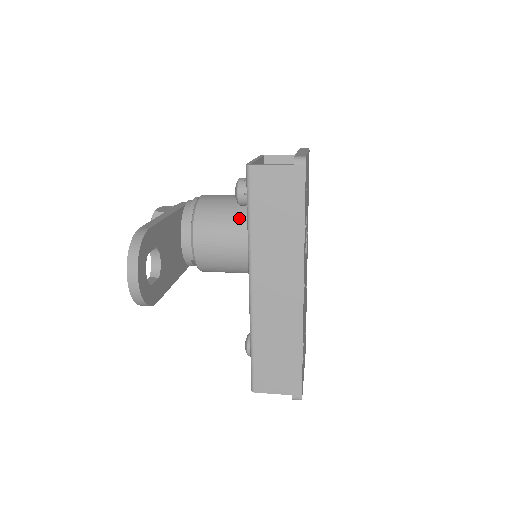
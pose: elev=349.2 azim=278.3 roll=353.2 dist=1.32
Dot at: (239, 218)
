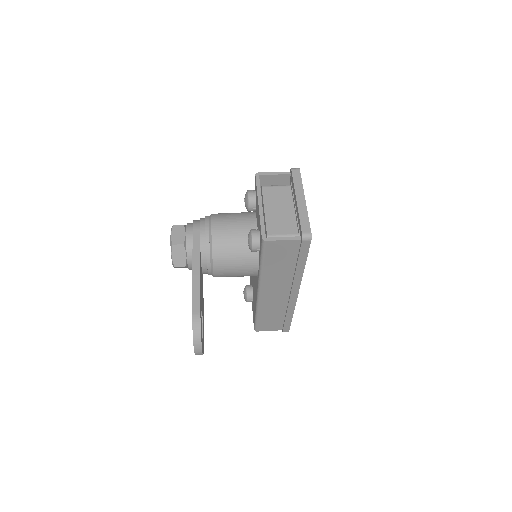
Dot at: (250, 255)
